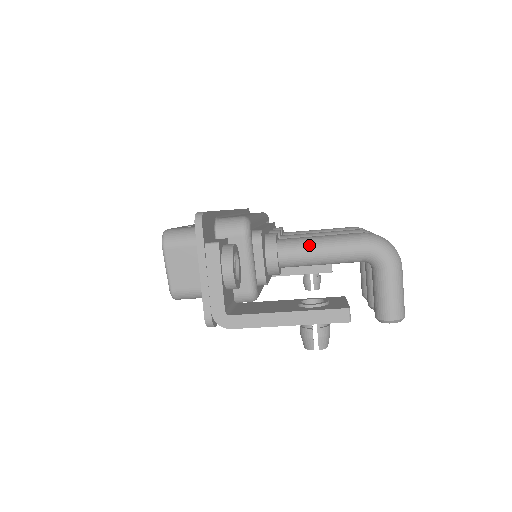
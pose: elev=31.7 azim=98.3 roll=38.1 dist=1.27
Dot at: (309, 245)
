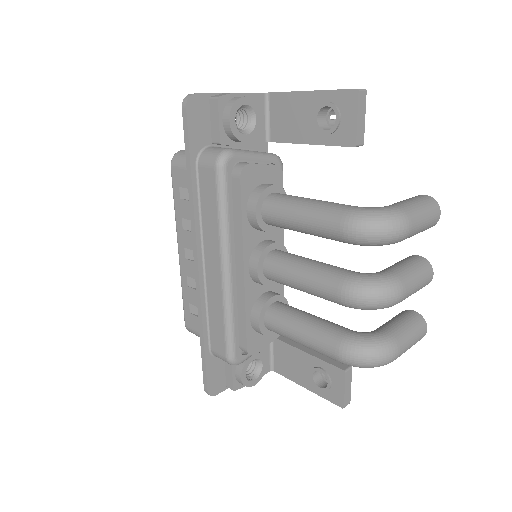
Dot at: (294, 341)
